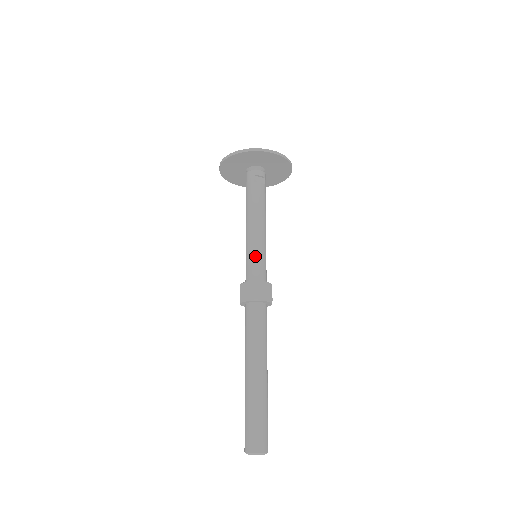
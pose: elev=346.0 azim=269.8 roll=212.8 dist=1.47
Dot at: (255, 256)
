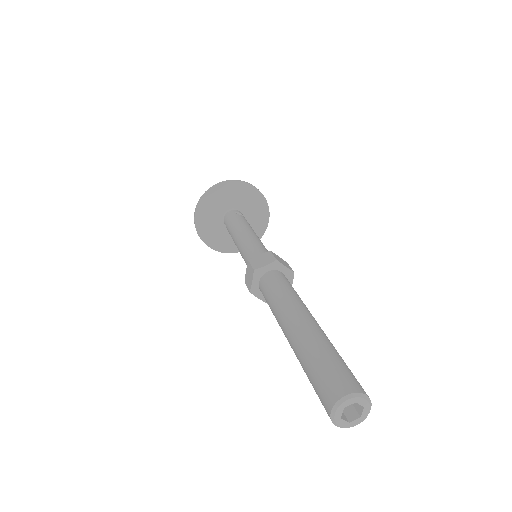
Dot at: (258, 246)
